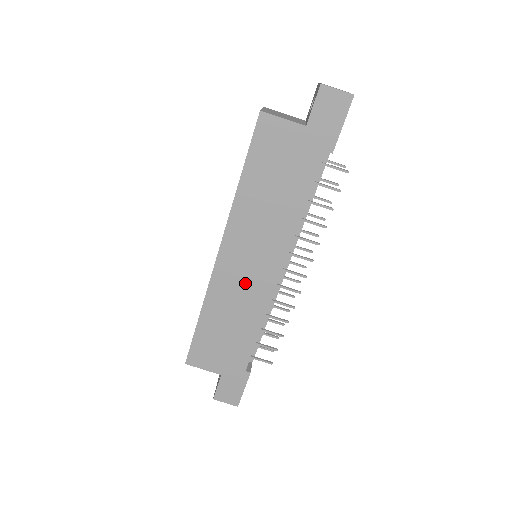
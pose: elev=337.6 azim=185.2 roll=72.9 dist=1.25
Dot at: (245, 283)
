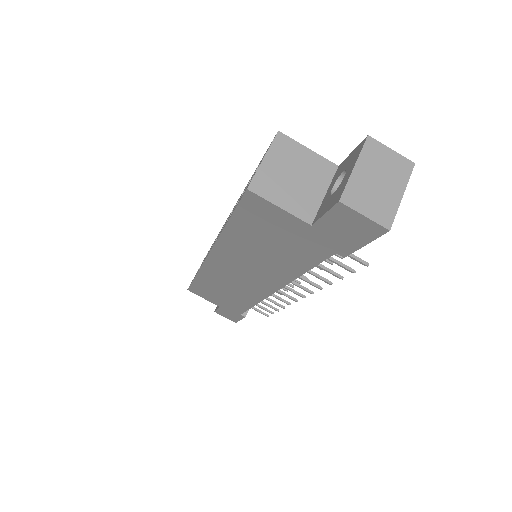
Dot at: (237, 282)
